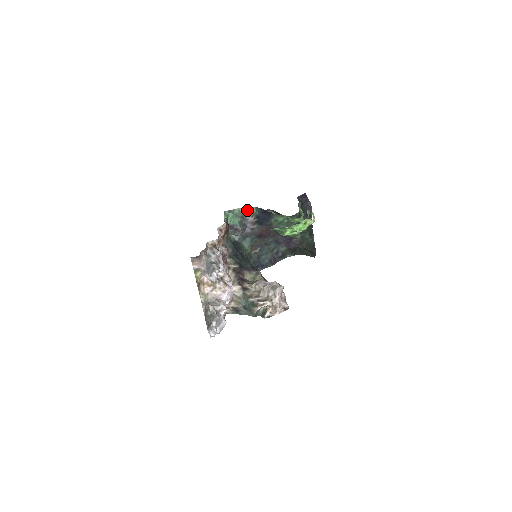
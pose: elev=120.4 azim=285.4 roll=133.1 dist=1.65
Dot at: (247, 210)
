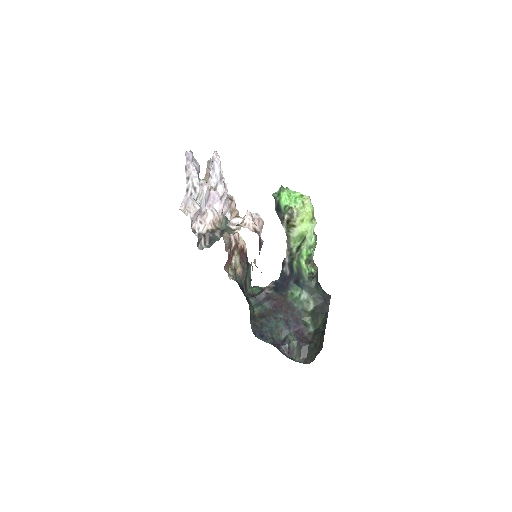
Dot at: occluded
